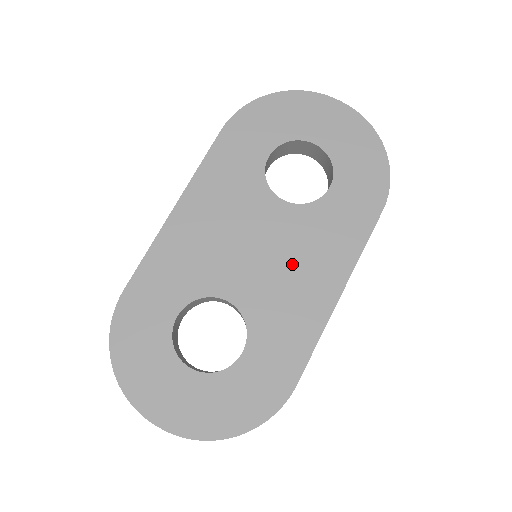
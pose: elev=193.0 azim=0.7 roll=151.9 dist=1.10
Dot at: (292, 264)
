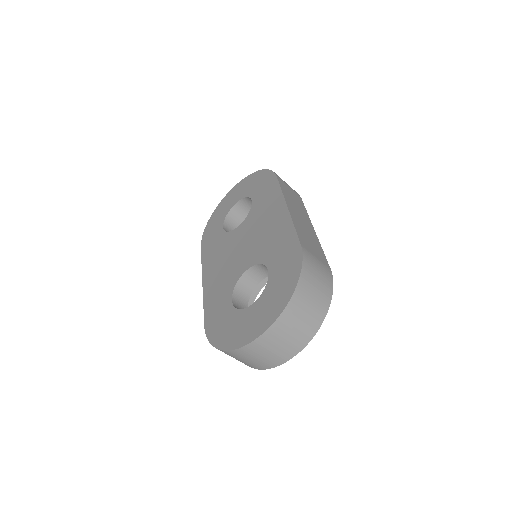
Dot at: (260, 229)
